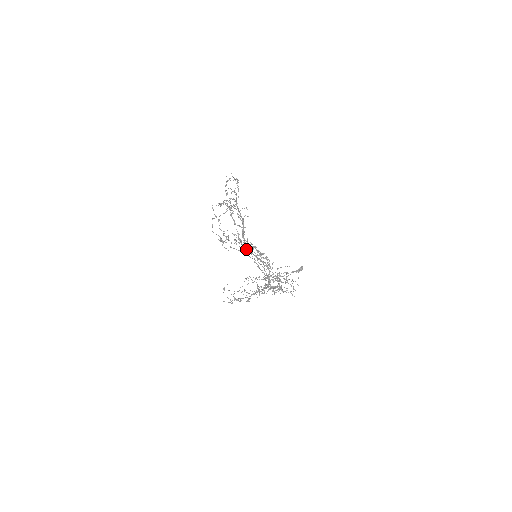
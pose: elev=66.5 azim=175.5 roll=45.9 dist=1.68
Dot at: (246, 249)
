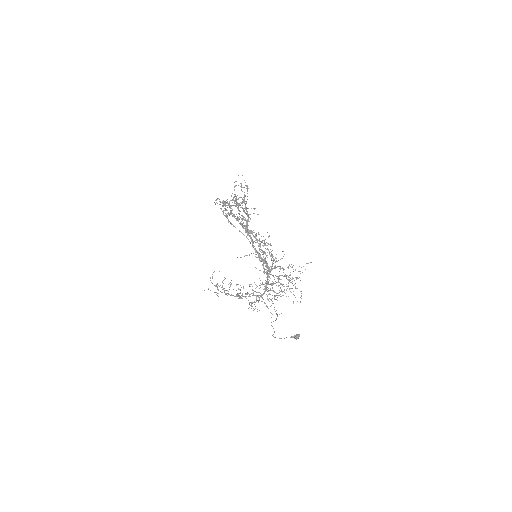
Dot at: occluded
